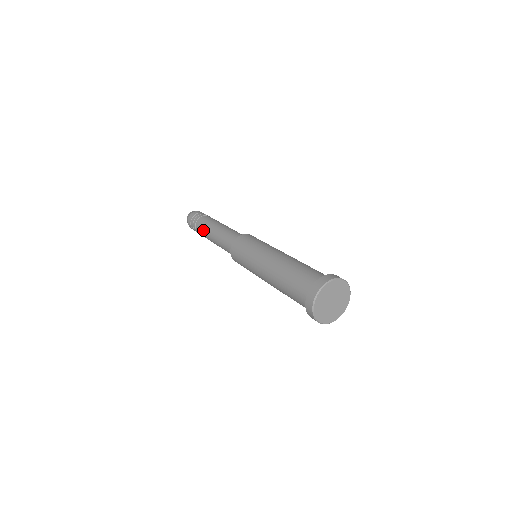
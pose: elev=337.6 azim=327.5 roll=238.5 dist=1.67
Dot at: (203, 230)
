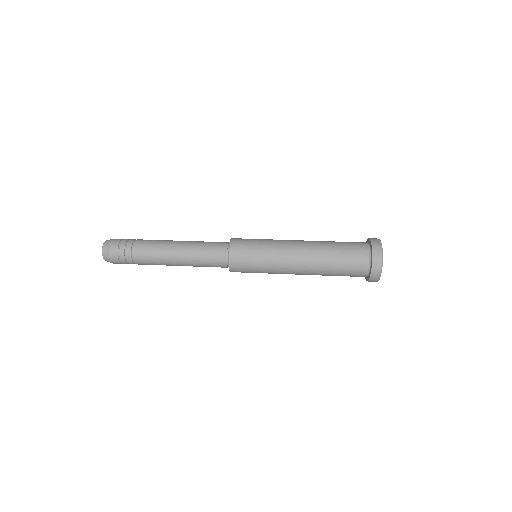
Dot at: (155, 261)
